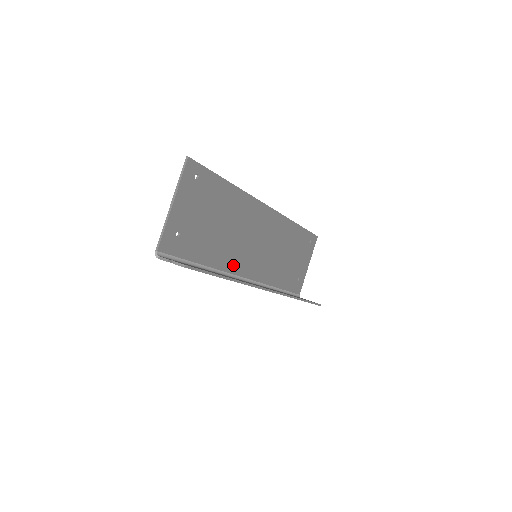
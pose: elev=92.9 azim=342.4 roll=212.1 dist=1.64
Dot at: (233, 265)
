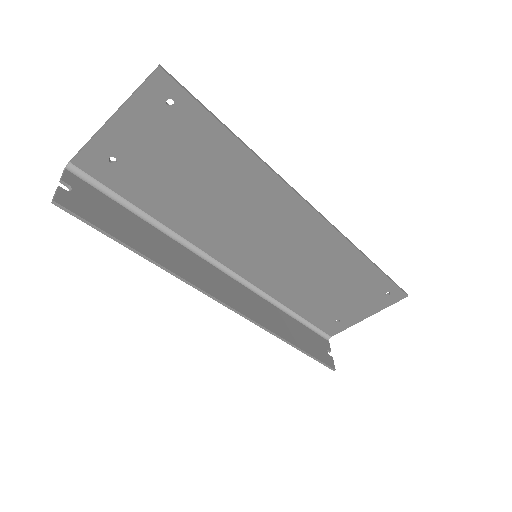
Dot at: (212, 244)
